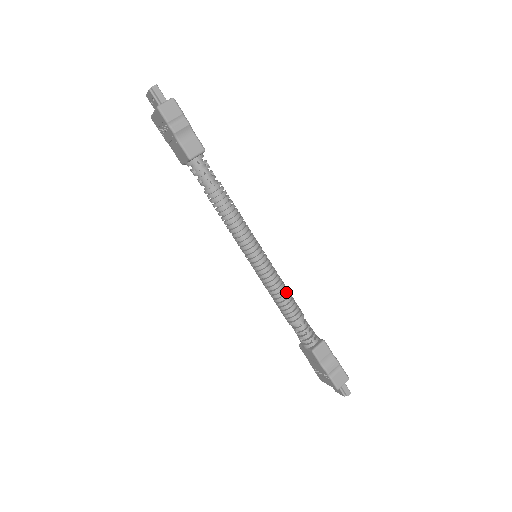
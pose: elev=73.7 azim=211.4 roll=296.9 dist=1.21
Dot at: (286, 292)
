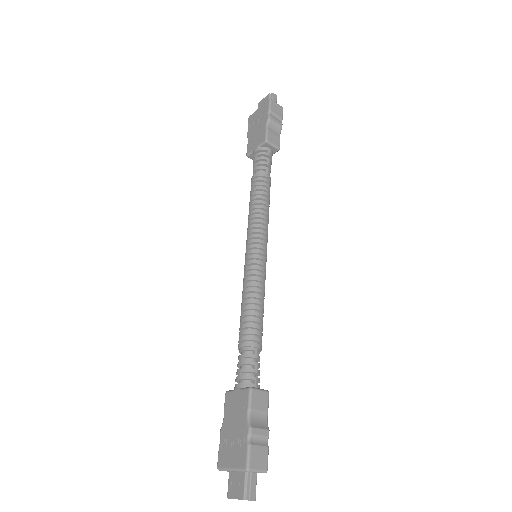
Dot at: (262, 308)
